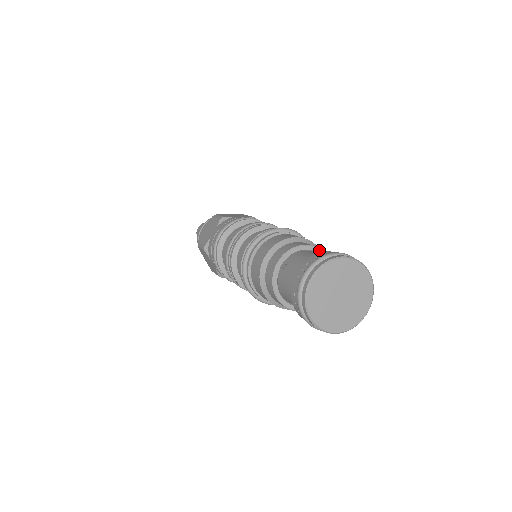
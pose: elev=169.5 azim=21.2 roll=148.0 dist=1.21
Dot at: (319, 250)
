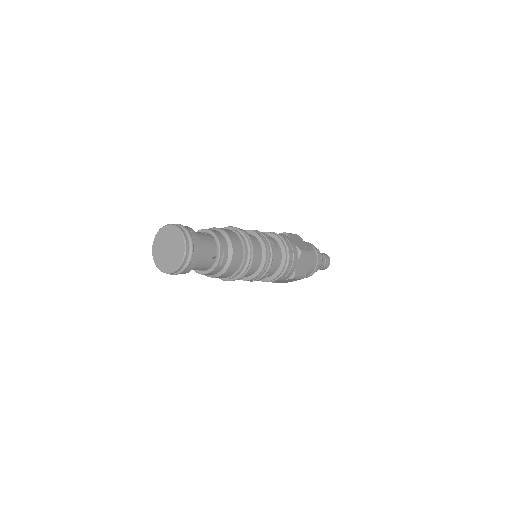
Dot at: (208, 231)
